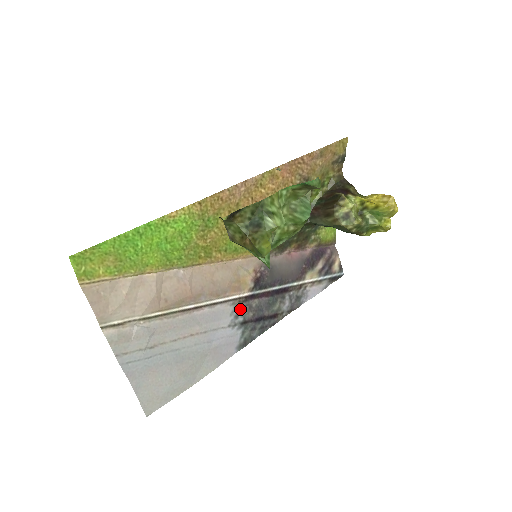
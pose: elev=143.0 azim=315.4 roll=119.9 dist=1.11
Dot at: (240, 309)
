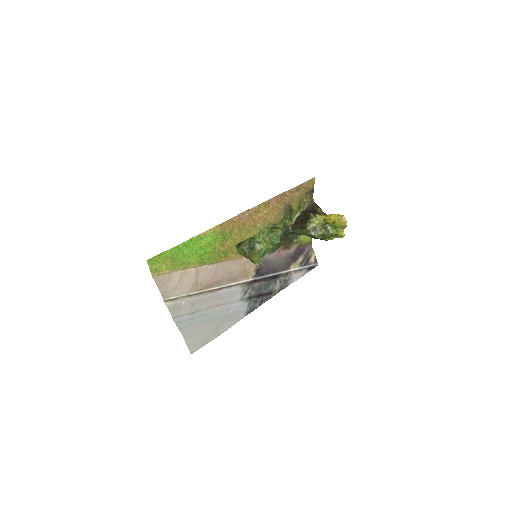
Dot at: (247, 289)
